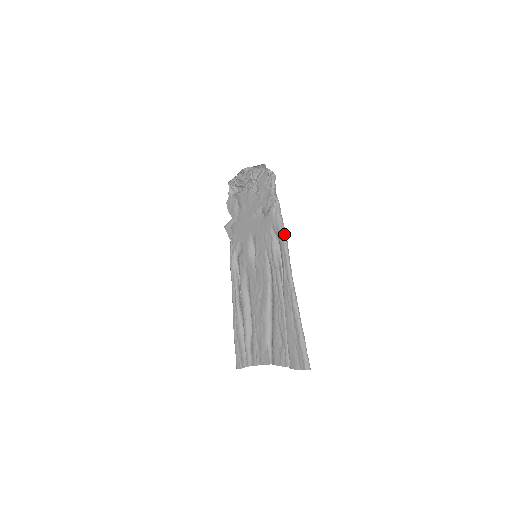
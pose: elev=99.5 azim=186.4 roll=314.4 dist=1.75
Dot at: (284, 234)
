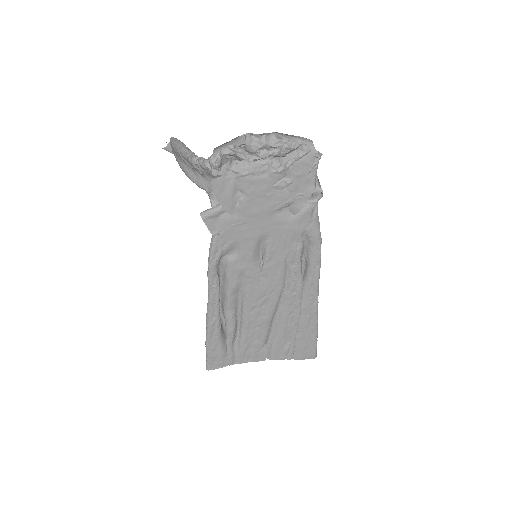
Dot at: (321, 241)
